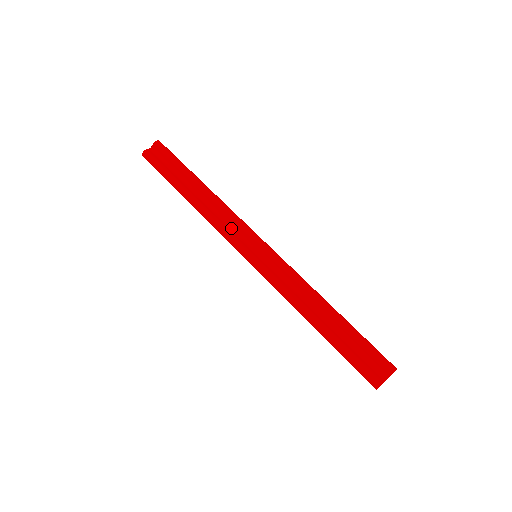
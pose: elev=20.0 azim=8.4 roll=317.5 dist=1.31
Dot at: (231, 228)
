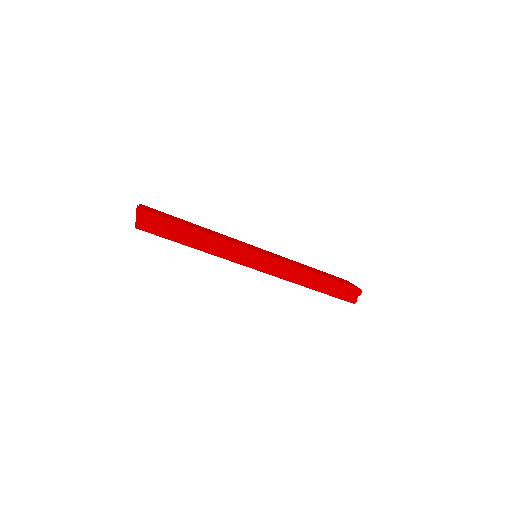
Dot at: (240, 256)
